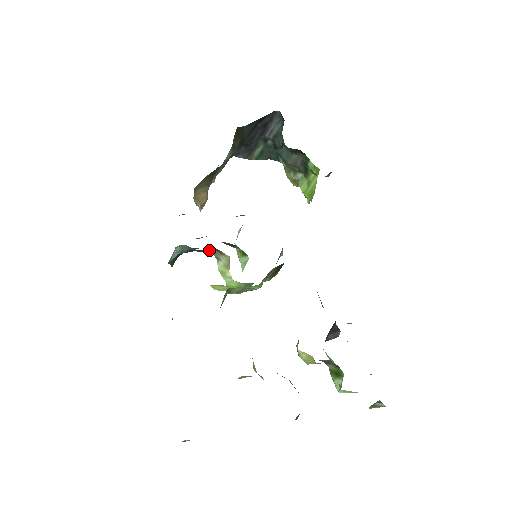
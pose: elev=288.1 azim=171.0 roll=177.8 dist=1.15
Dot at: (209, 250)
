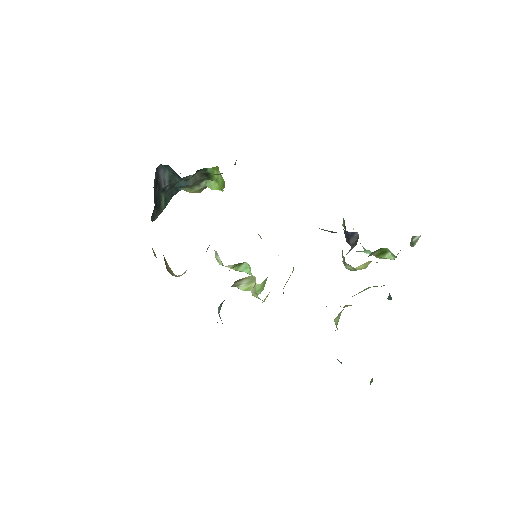
Dot at: occluded
